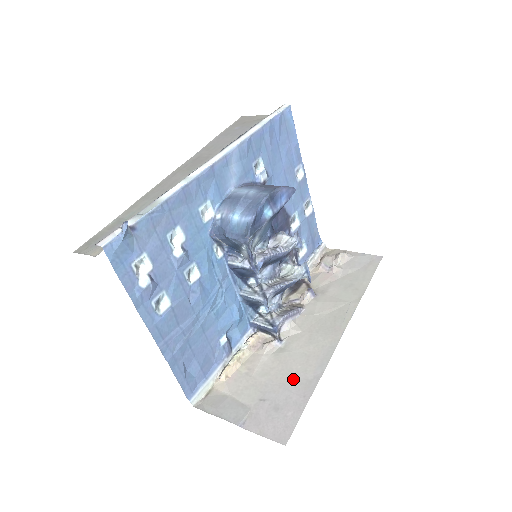
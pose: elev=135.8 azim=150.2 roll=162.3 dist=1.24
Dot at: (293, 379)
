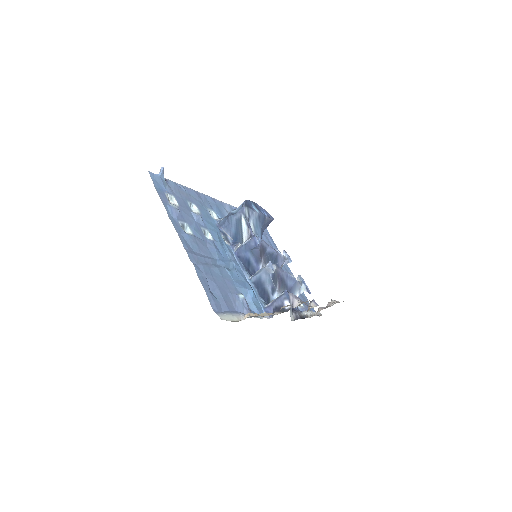
Dot at: occluded
